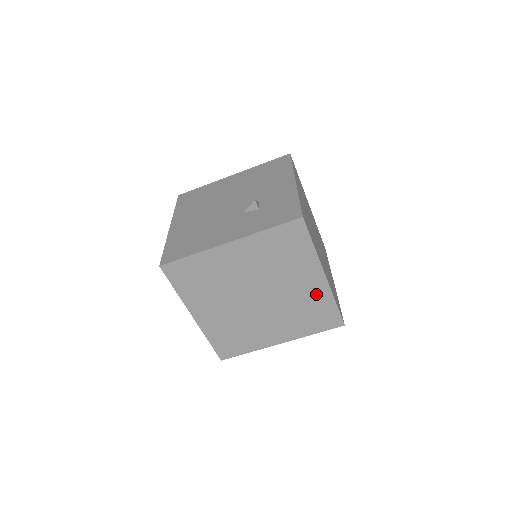
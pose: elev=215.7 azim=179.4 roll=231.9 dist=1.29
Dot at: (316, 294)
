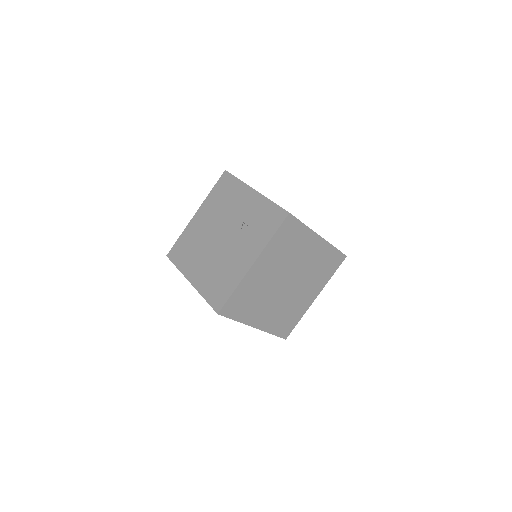
Dot at: (321, 252)
